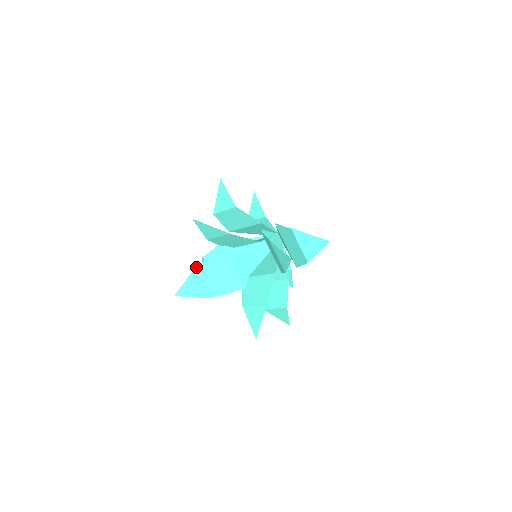
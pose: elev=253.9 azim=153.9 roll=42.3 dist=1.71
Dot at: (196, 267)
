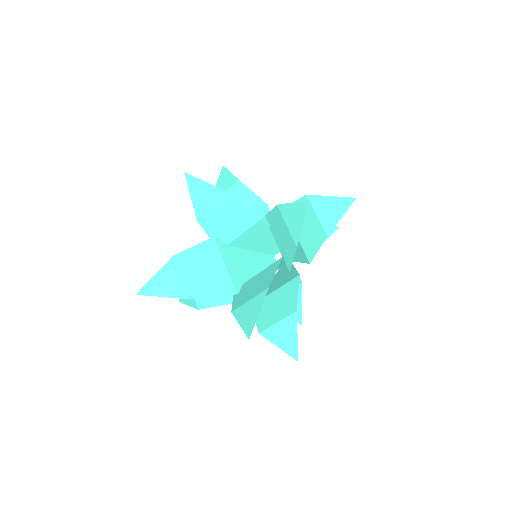
Dot at: (175, 255)
